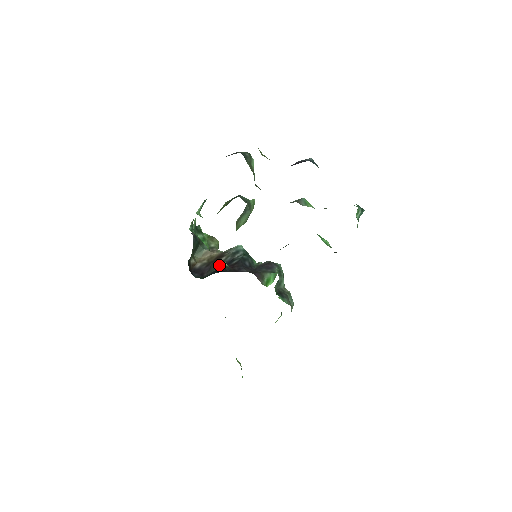
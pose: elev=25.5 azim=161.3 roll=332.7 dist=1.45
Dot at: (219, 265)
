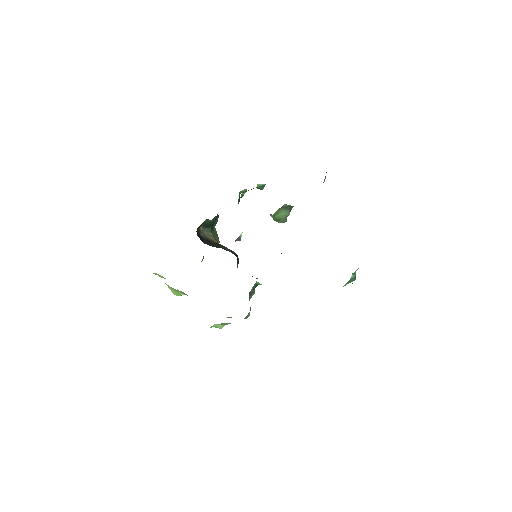
Dot at: (218, 246)
